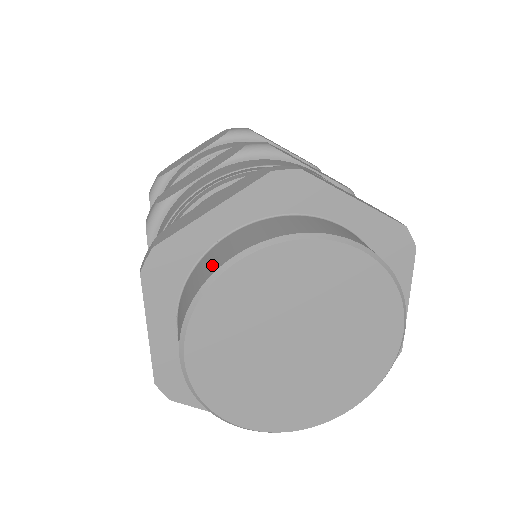
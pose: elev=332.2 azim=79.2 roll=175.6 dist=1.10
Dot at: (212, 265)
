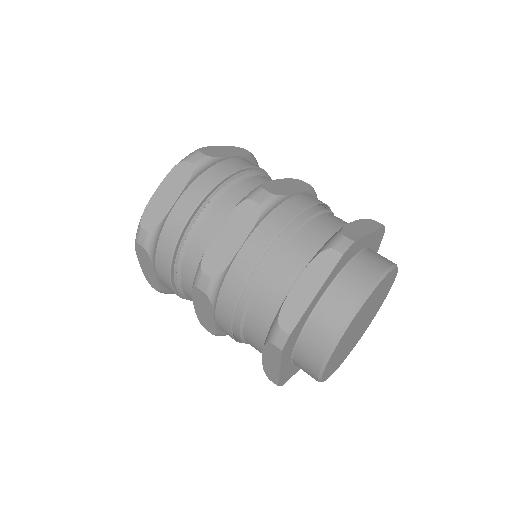
Dot at: (332, 326)
